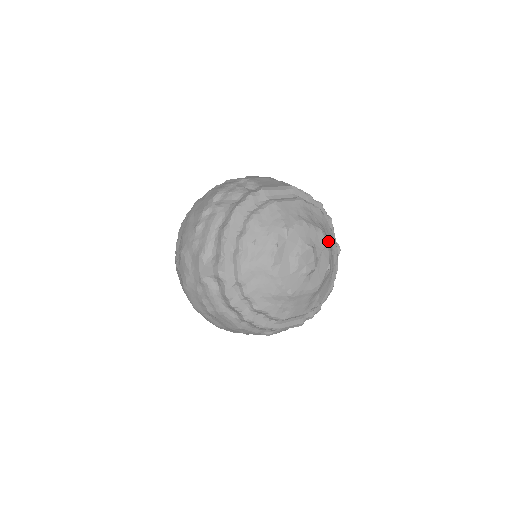
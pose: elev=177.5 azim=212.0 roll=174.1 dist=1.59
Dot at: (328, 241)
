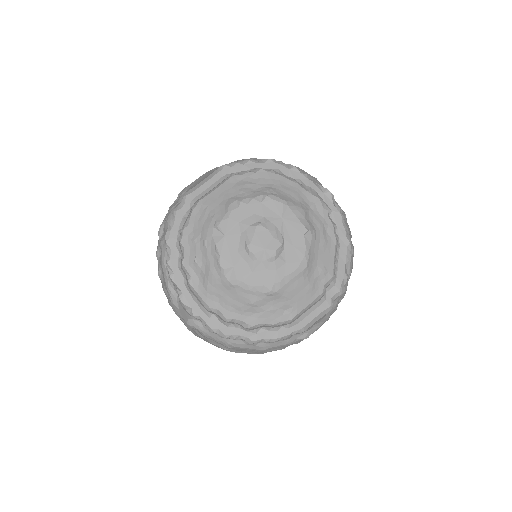
Dot at: (288, 200)
